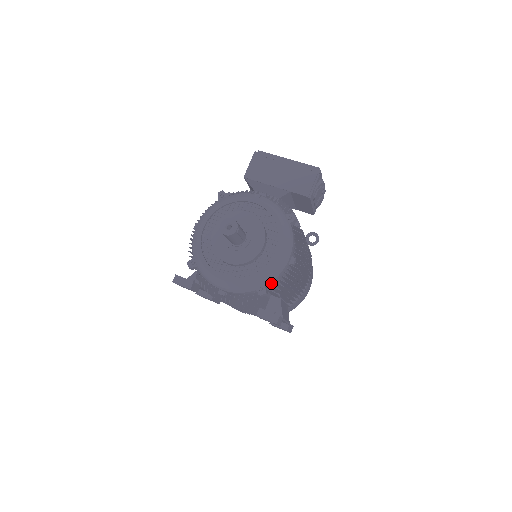
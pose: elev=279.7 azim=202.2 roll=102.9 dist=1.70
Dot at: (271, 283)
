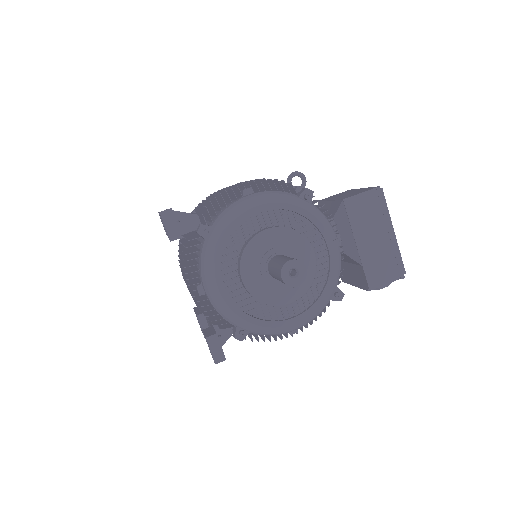
Dot at: occluded
